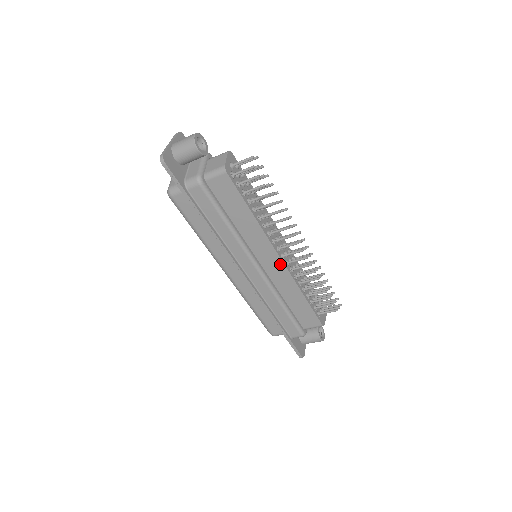
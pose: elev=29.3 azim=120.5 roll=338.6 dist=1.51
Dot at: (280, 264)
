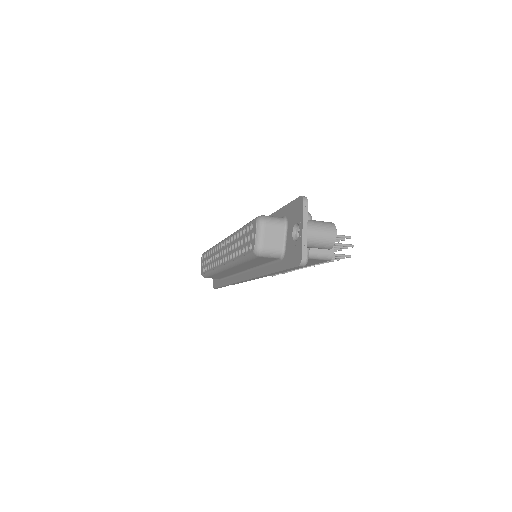
Dot at: occluded
